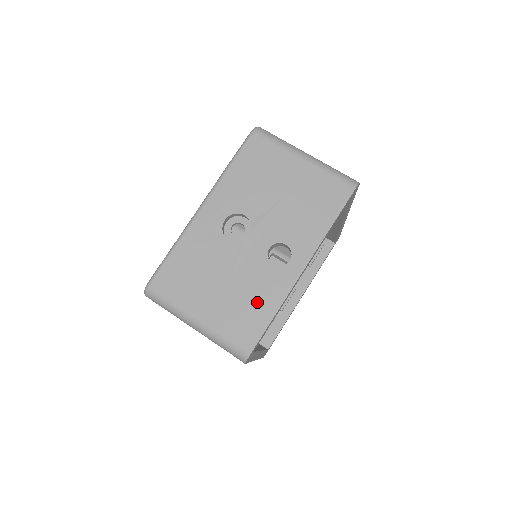
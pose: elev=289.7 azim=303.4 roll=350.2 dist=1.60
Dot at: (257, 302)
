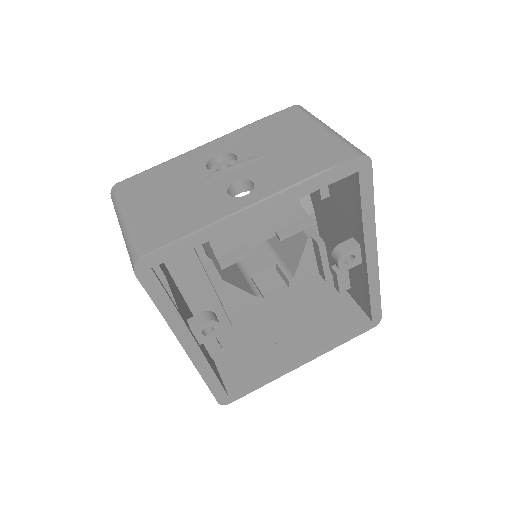
Dot at: (187, 218)
